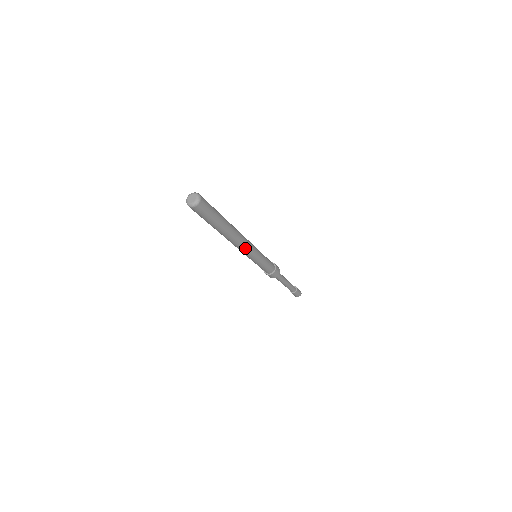
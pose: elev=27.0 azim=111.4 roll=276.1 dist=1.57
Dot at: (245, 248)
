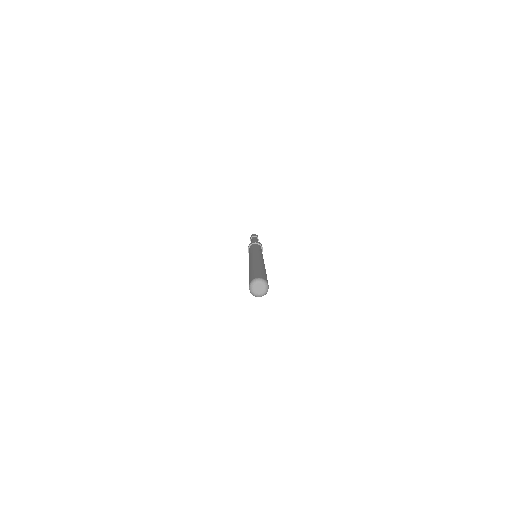
Dot at: occluded
